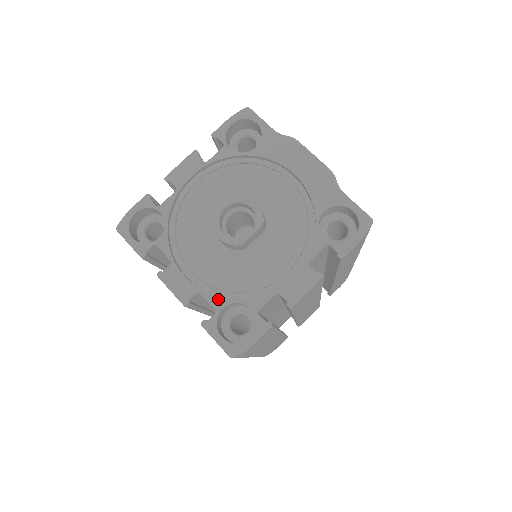
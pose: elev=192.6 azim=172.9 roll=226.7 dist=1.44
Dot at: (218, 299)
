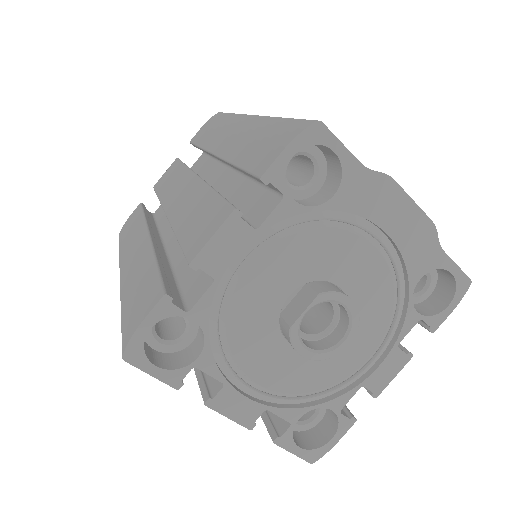
Dot at: (292, 411)
